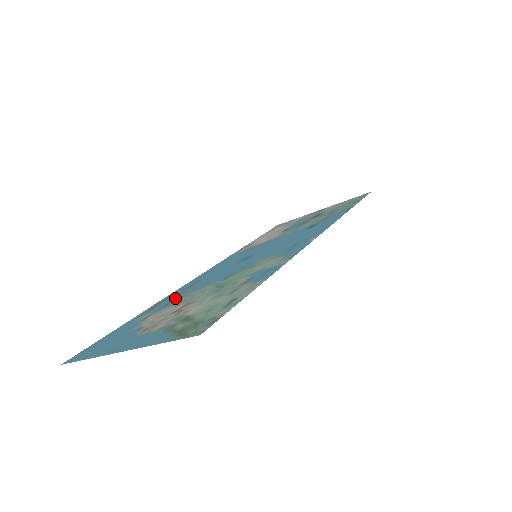
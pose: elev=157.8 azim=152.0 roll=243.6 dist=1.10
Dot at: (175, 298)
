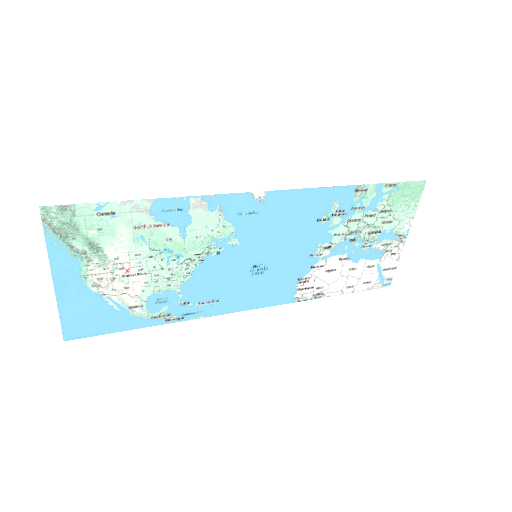
Dot at: (174, 301)
